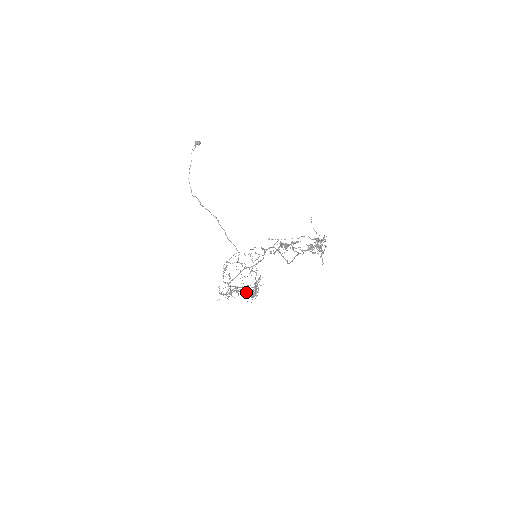
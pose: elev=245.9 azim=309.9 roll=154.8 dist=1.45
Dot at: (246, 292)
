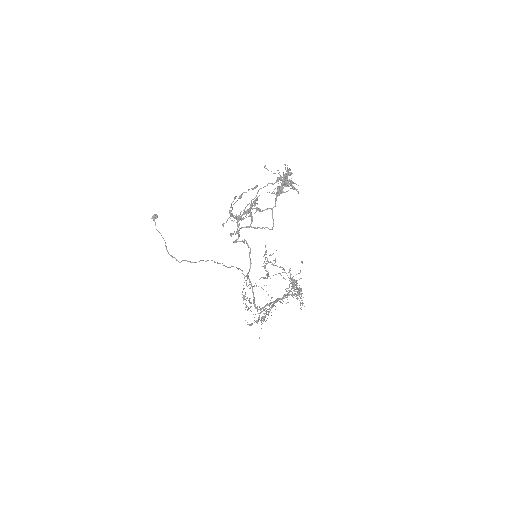
Dot at: occluded
